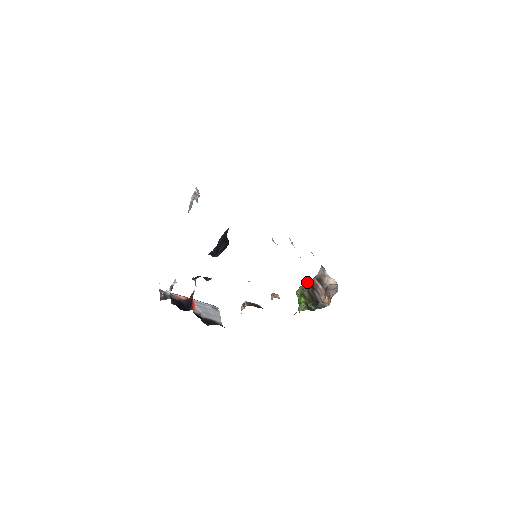
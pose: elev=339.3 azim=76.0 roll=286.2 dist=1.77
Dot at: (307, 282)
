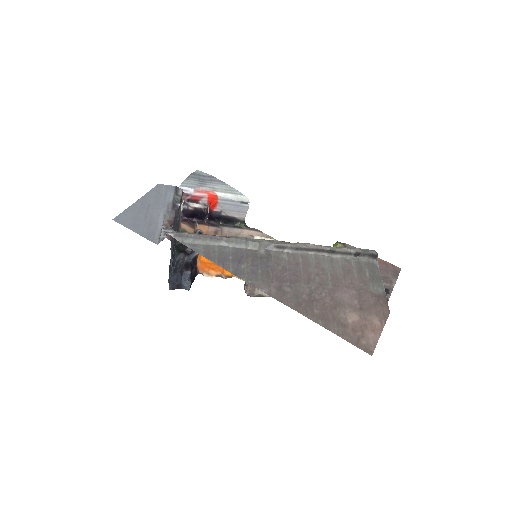
Dot at: occluded
